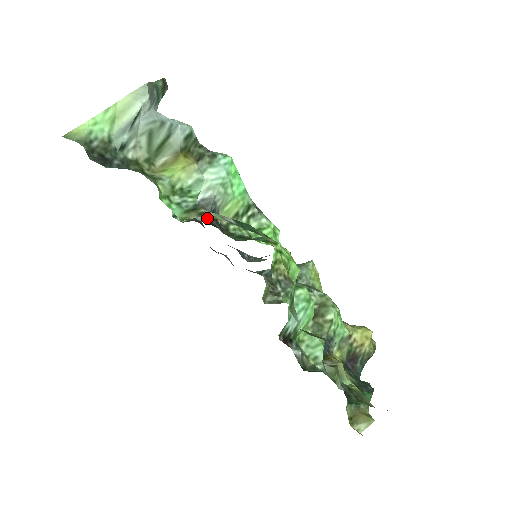
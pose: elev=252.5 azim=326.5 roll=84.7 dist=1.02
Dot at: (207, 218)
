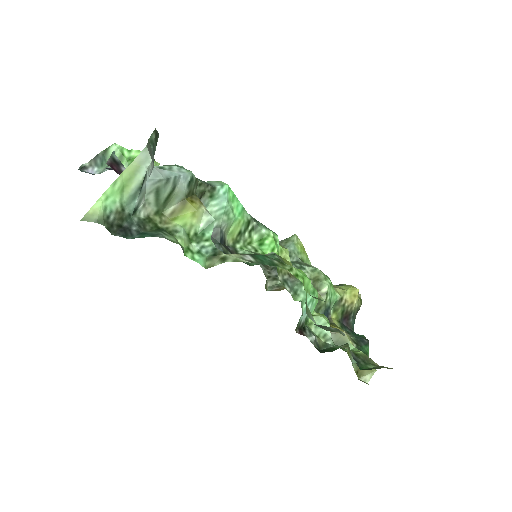
Dot at: (219, 249)
